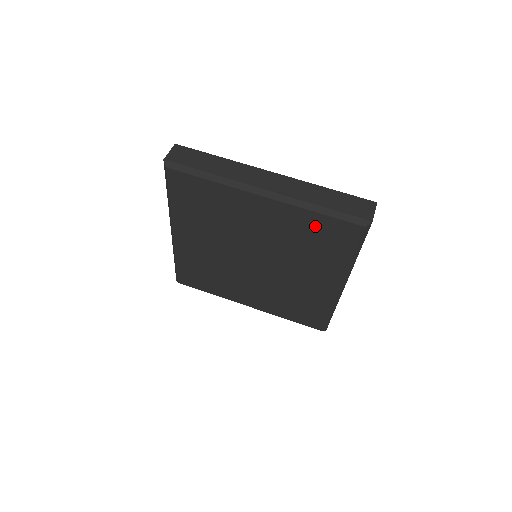
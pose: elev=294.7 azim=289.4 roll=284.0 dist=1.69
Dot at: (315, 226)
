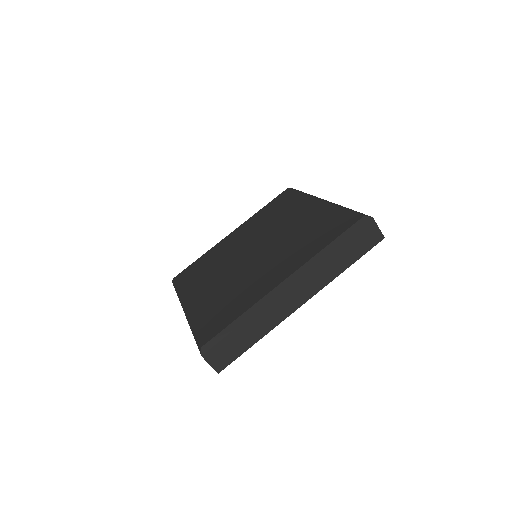
Dot at: (329, 218)
